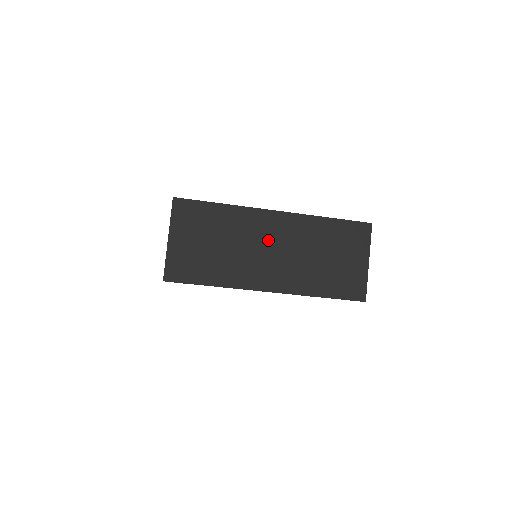
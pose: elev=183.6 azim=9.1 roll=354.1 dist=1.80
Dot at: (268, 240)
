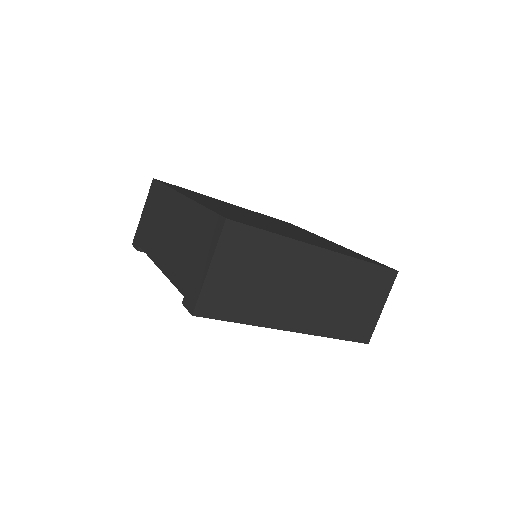
Dot at: (308, 279)
